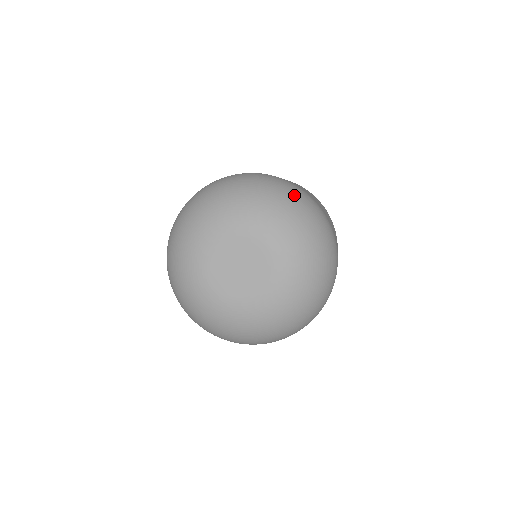
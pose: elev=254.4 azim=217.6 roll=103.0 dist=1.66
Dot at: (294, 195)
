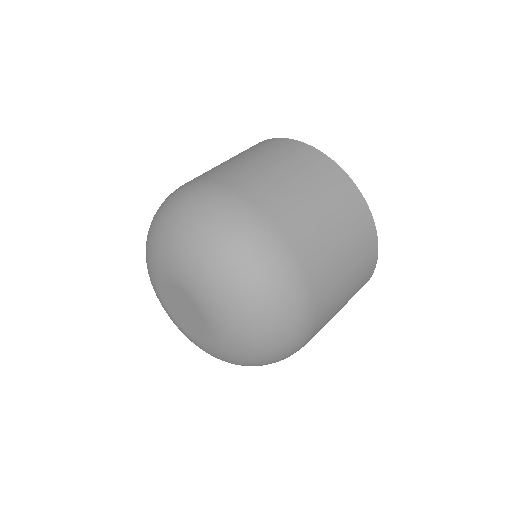
Dot at: (240, 246)
